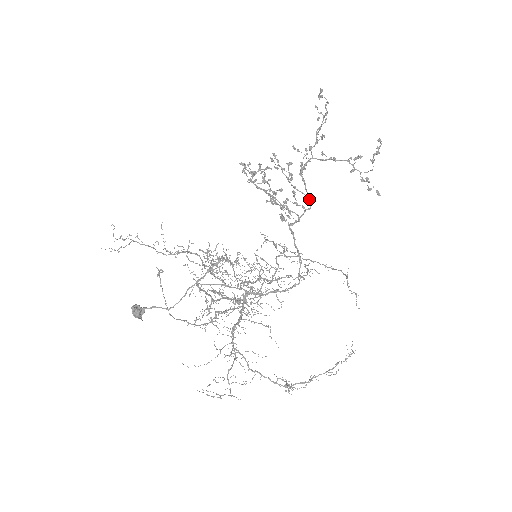
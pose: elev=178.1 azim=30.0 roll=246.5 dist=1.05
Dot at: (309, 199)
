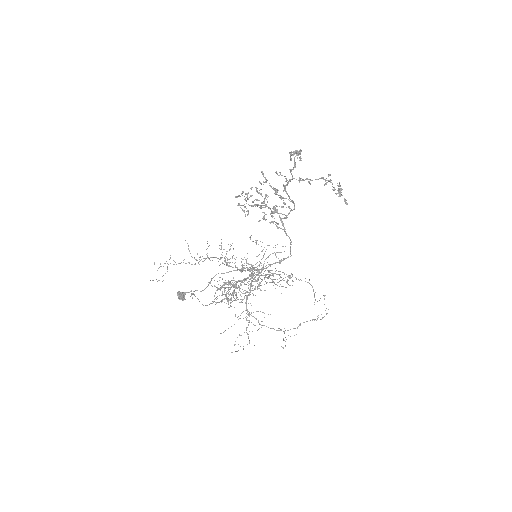
Dot at: (293, 203)
